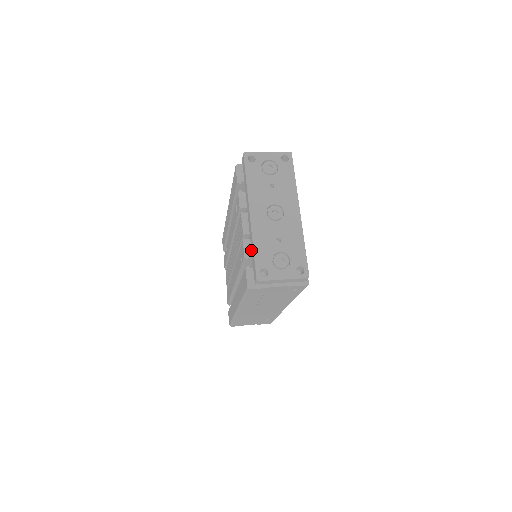
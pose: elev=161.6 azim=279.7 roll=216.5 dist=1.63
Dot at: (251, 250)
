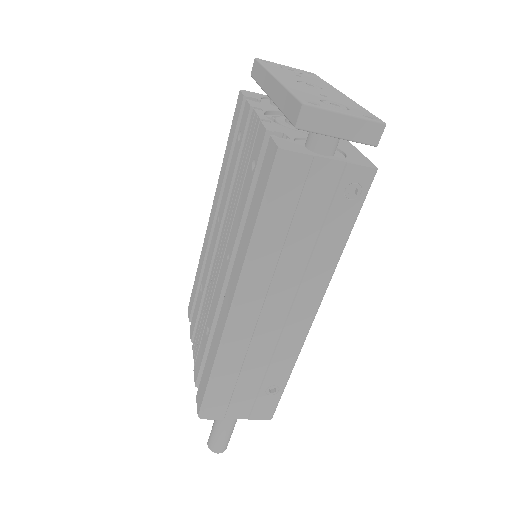
Dot at: (280, 109)
